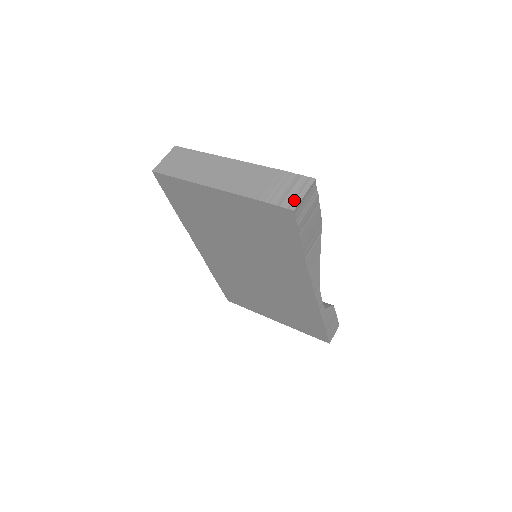
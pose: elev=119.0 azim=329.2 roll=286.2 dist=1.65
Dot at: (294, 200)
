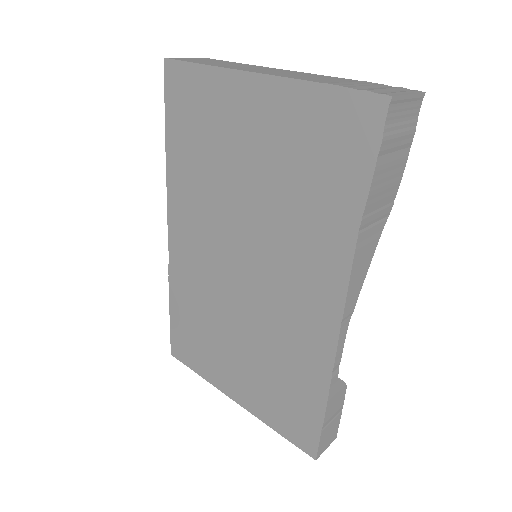
Dot at: (391, 92)
